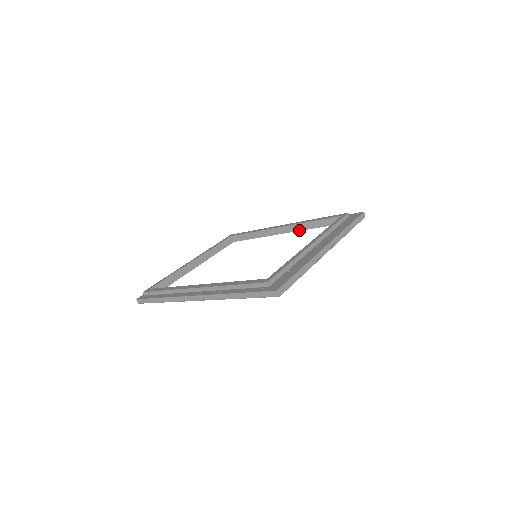
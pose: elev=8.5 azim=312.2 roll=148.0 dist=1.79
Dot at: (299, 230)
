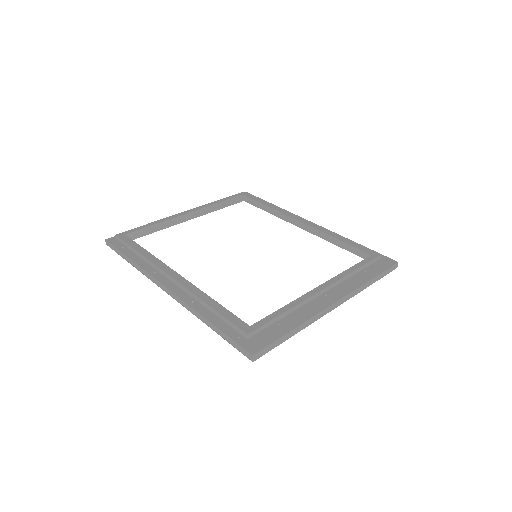
Dot at: (318, 236)
